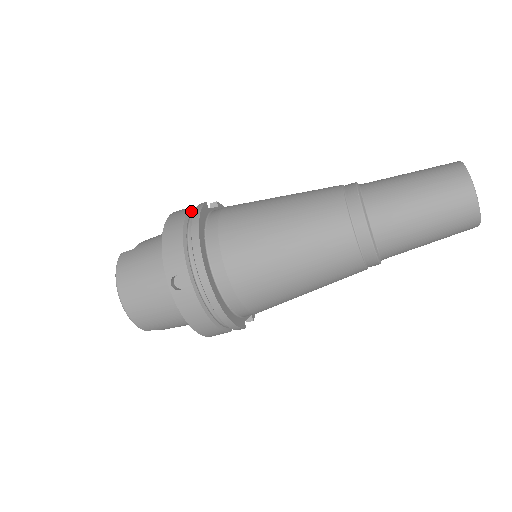
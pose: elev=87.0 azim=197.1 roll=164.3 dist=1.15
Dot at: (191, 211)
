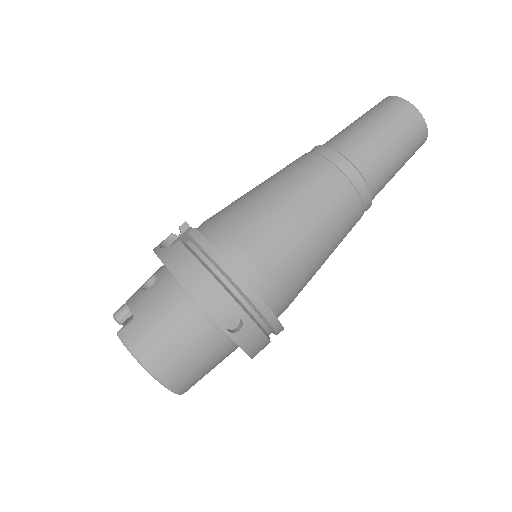
Dot at: (186, 245)
